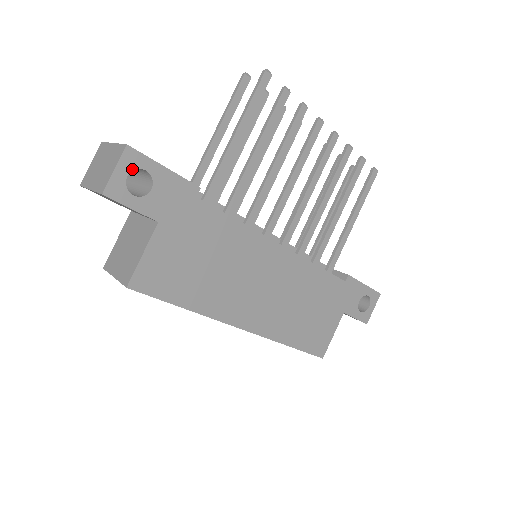
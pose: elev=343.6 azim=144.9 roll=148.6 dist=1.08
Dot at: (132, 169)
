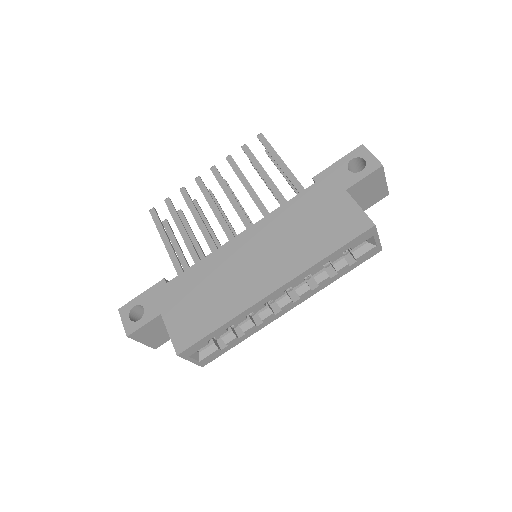
Dot at: (129, 313)
